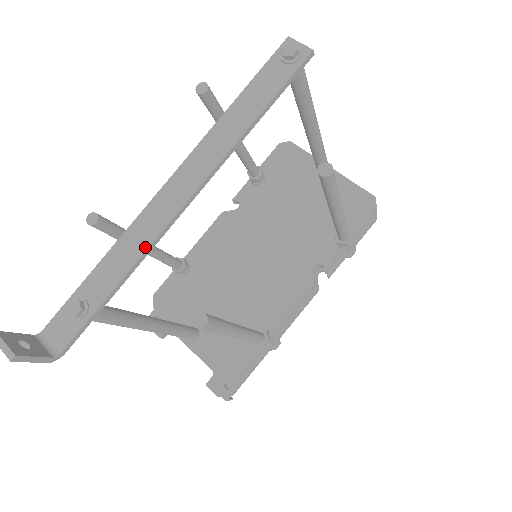
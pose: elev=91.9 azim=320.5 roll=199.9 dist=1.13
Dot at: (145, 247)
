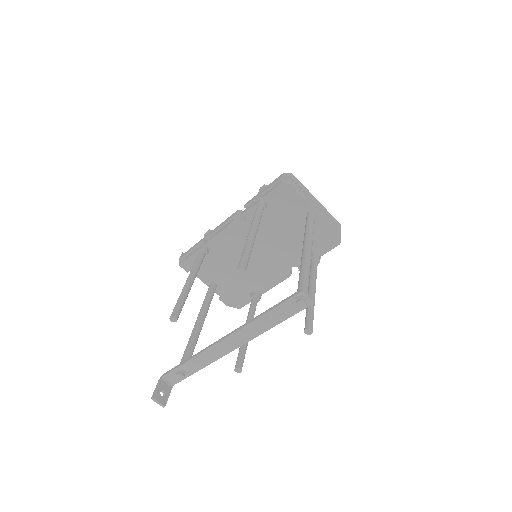
Dot at: (214, 360)
